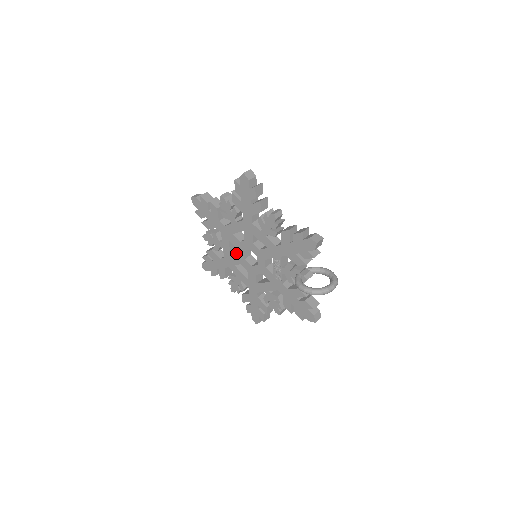
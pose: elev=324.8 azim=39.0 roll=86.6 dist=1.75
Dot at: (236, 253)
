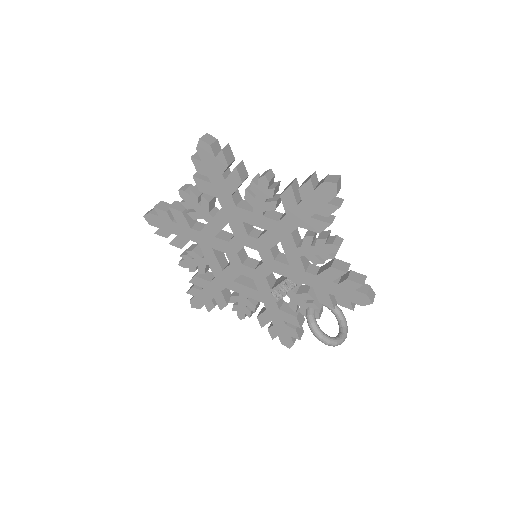
Dot at: (225, 237)
